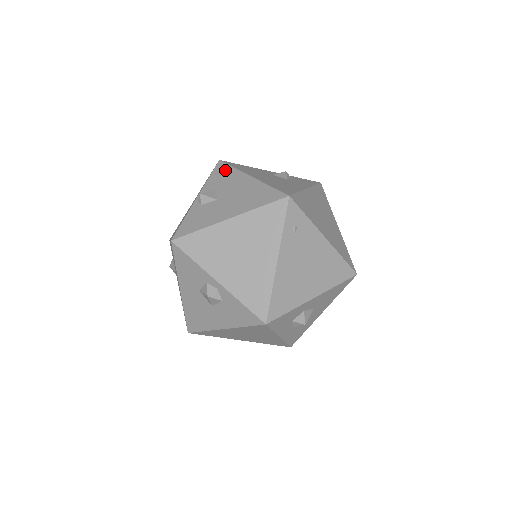
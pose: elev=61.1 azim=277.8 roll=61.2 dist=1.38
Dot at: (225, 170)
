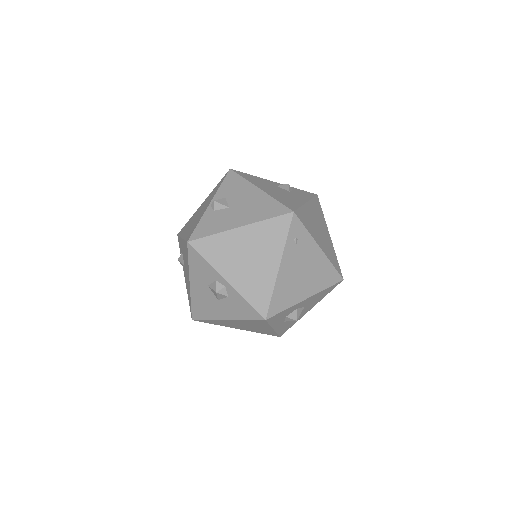
Dot at: (236, 179)
